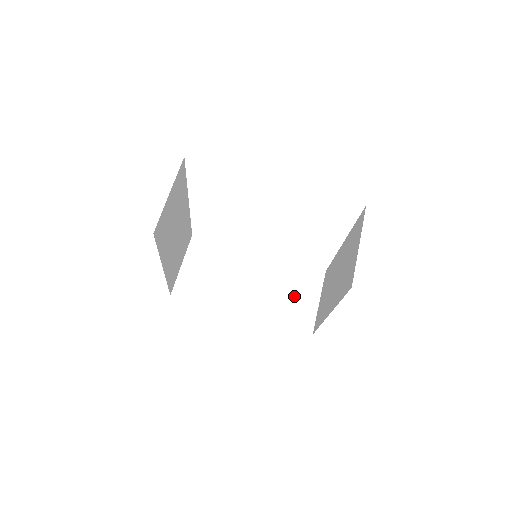
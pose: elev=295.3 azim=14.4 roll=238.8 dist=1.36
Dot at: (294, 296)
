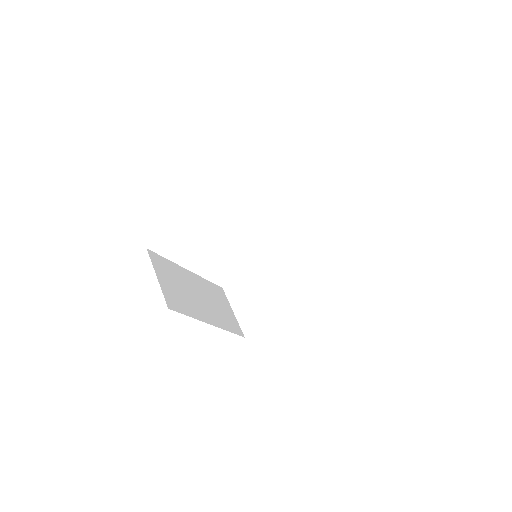
Dot at: (319, 253)
